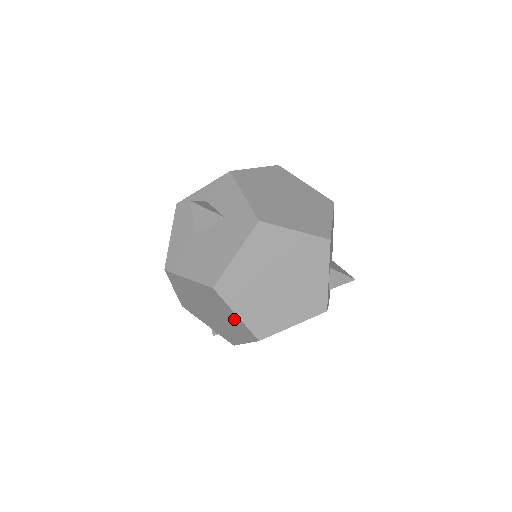
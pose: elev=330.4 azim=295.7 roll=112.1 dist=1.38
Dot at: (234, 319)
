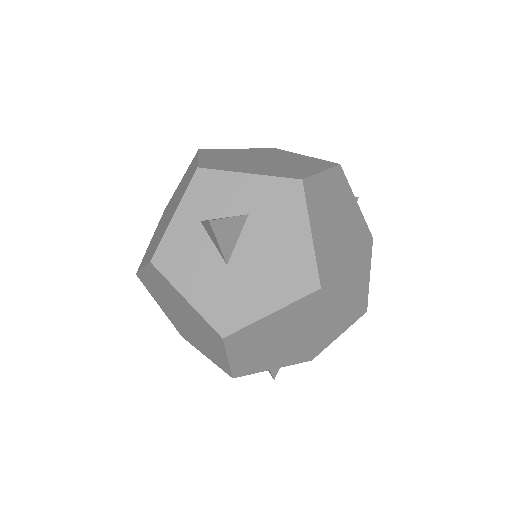
Dot at: (337, 312)
